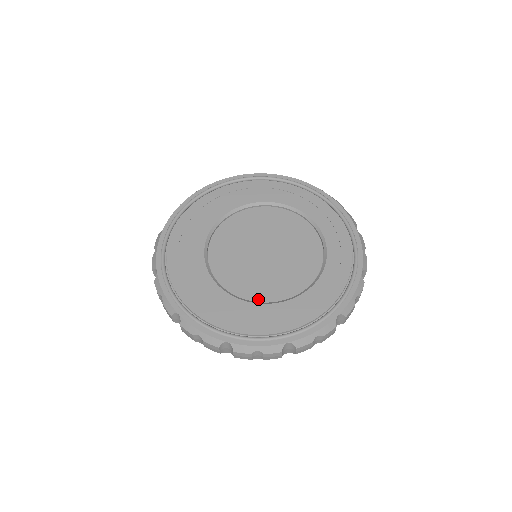
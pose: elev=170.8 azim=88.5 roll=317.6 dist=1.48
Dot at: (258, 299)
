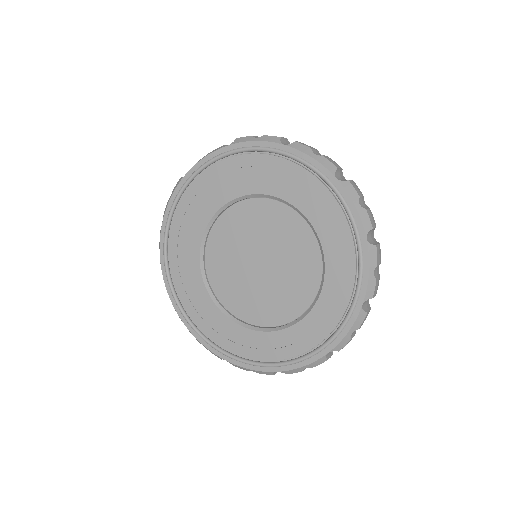
Dot at: (227, 306)
